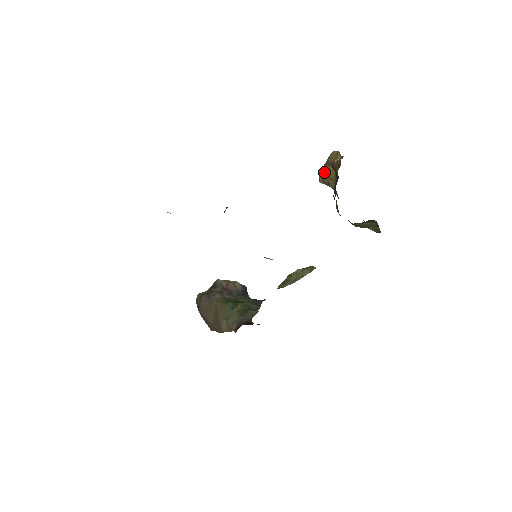
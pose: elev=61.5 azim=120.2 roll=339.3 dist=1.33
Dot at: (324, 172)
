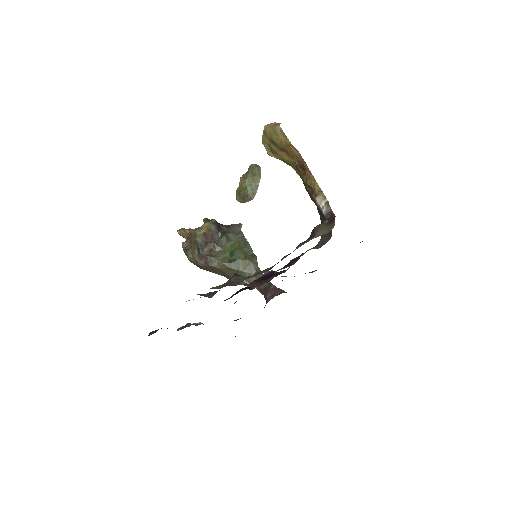
Dot at: (273, 152)
